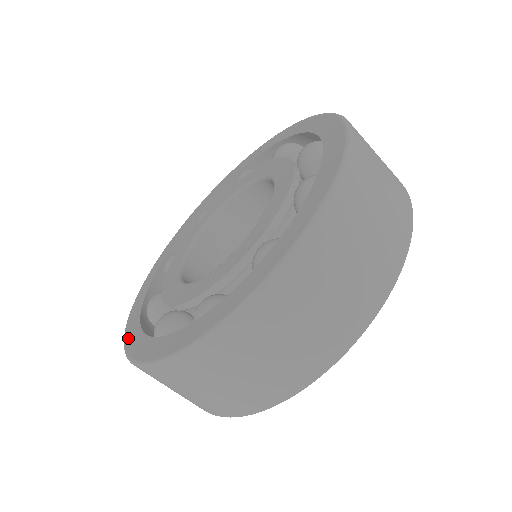
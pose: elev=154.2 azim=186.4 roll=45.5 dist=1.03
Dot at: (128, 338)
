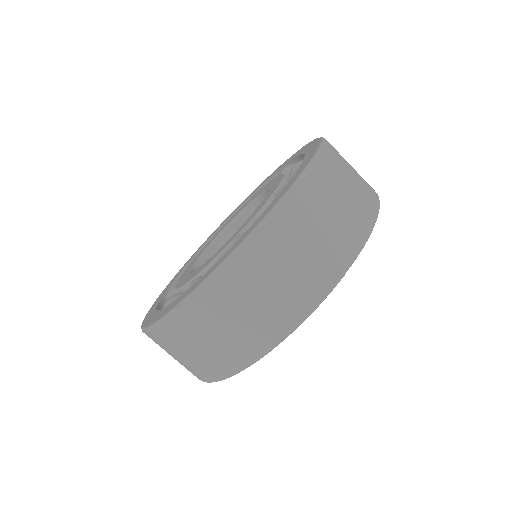
Dot at: (147, 316)
